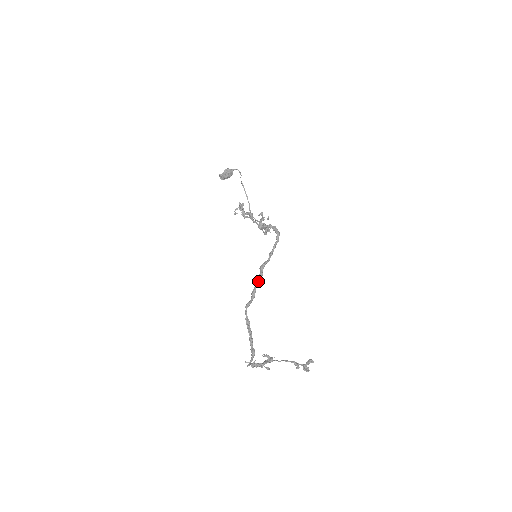
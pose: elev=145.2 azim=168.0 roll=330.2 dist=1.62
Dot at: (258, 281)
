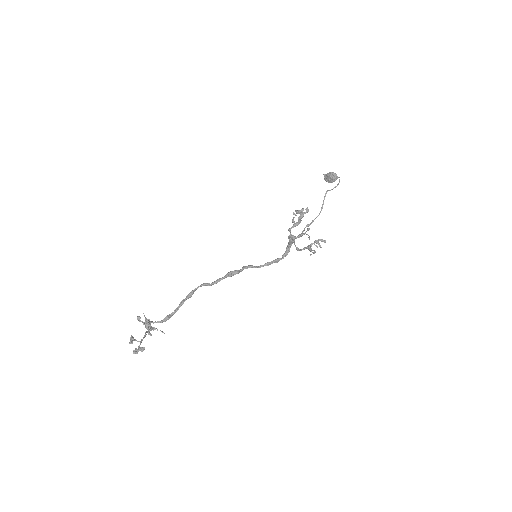
Dot at: (230, 274)
